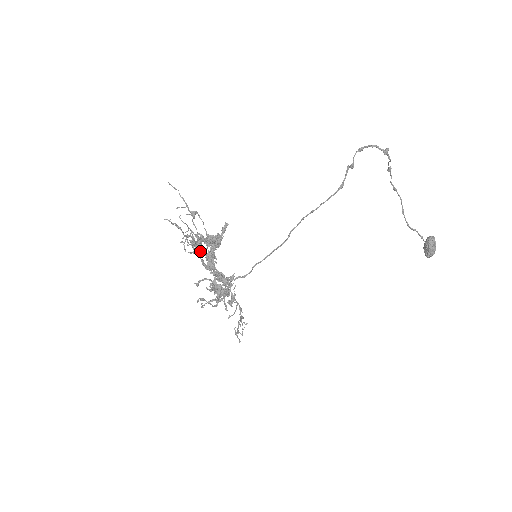
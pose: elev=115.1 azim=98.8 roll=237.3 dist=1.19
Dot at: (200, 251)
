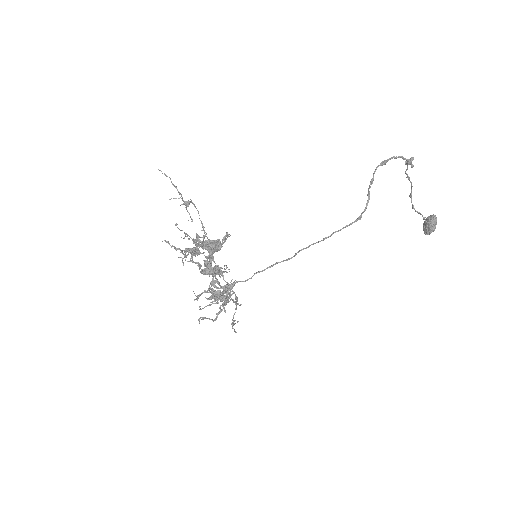
Dot at: (200, 266)
